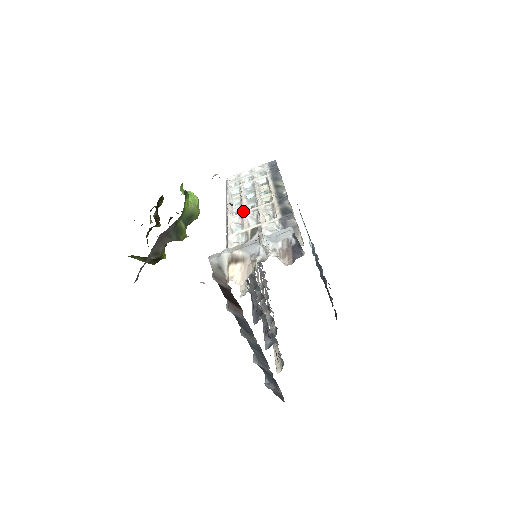
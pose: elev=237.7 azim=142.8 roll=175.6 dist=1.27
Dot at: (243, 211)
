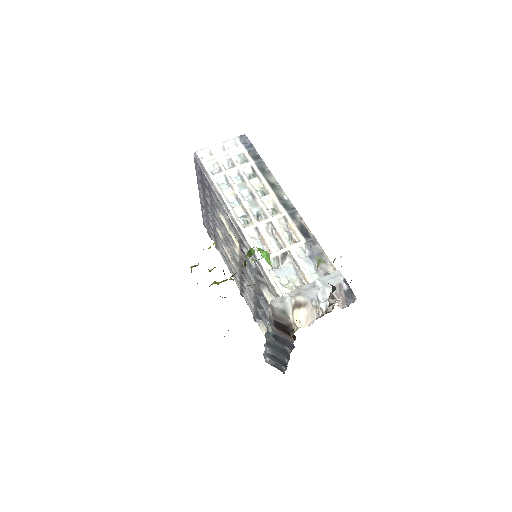
Dot at: (255, 222)
